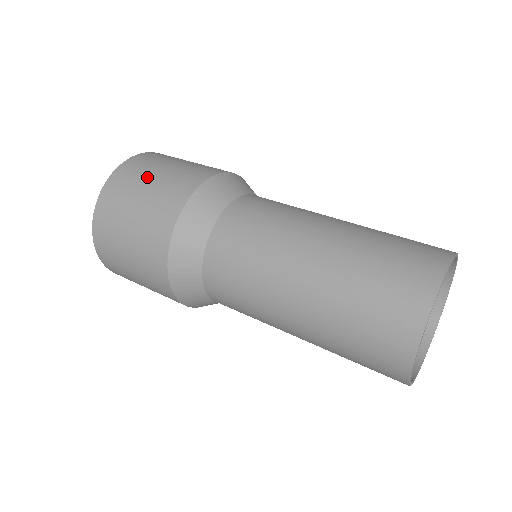
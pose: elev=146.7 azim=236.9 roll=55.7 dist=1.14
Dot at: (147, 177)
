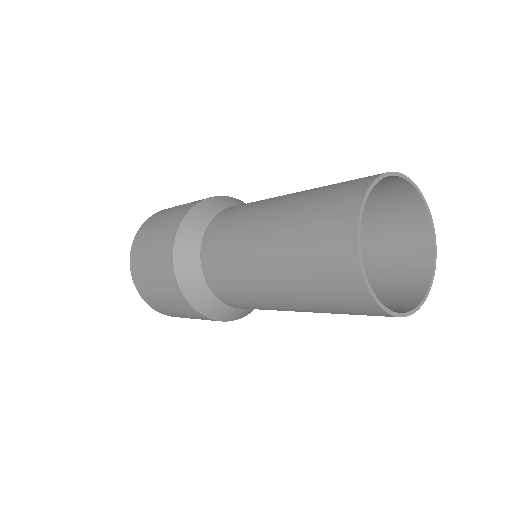
Dot at: occluded
